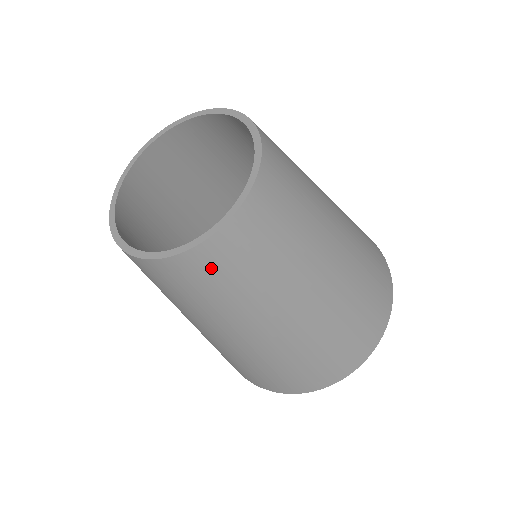
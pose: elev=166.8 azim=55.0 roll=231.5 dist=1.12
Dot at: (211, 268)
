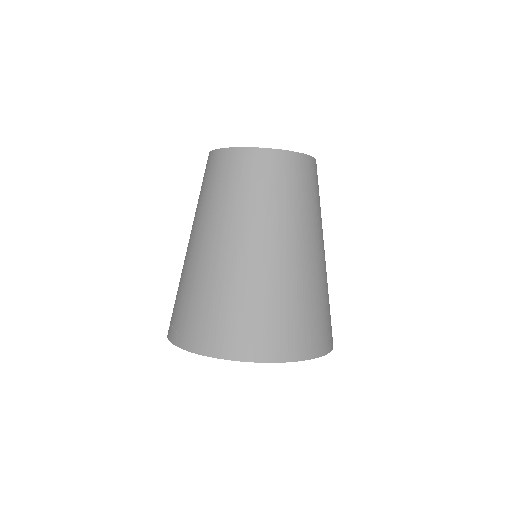
Dot at: (309, 174)
